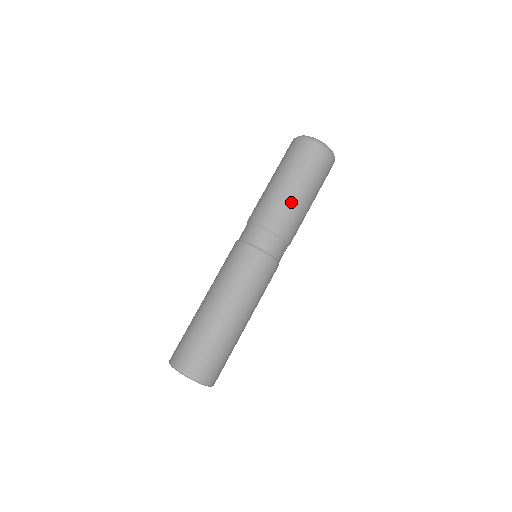
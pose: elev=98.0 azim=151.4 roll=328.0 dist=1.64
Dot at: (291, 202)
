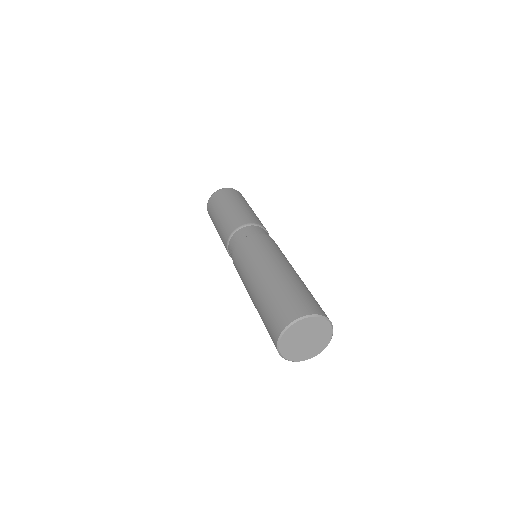
Dot at: (247, 211)
